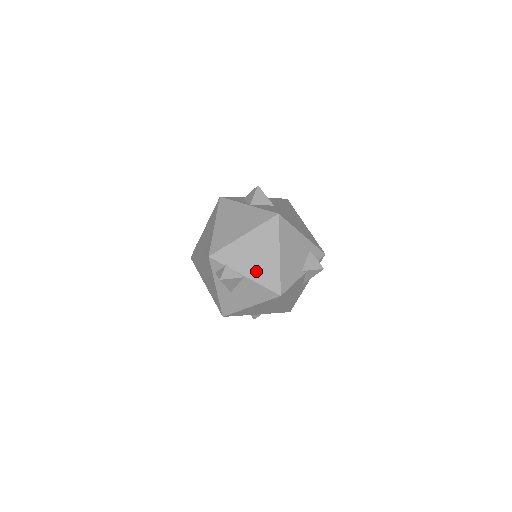
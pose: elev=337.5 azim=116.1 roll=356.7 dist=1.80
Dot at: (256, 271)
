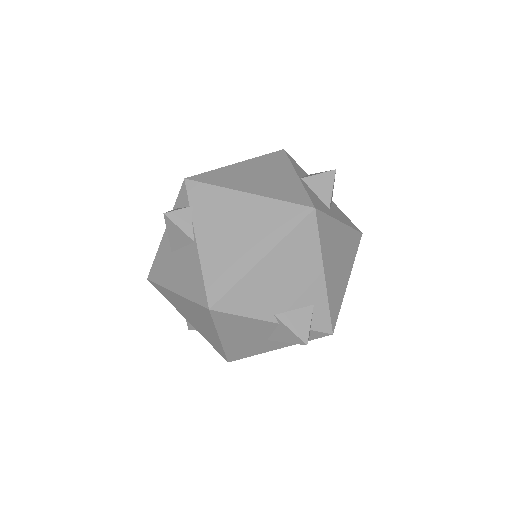
Dot at: (215, 249)
